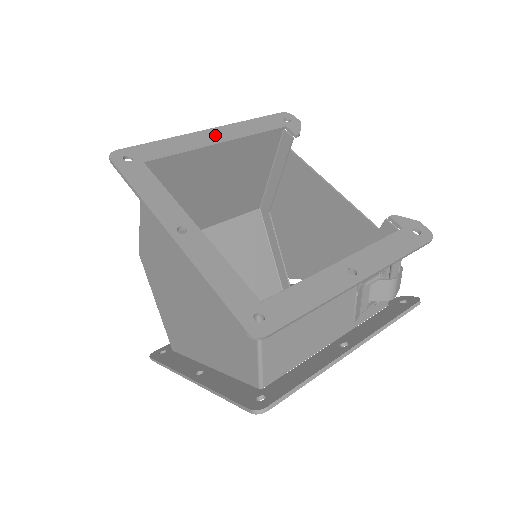
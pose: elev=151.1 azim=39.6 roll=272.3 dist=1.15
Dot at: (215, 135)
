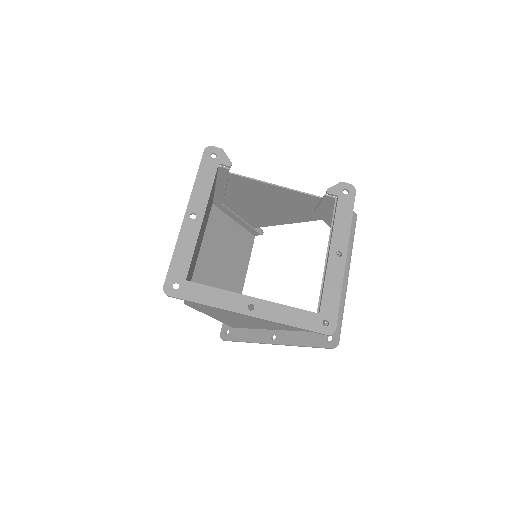
Dot at: (191, 214)
